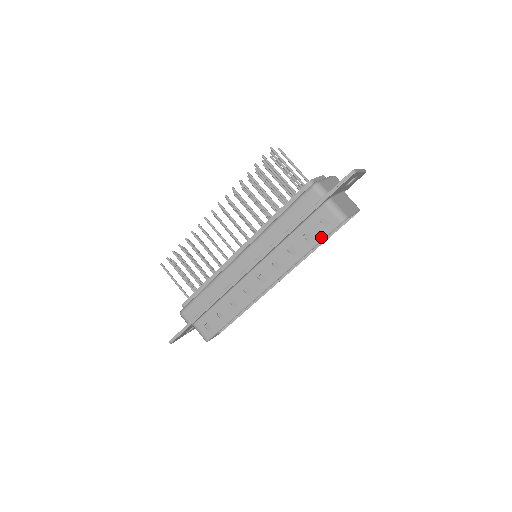
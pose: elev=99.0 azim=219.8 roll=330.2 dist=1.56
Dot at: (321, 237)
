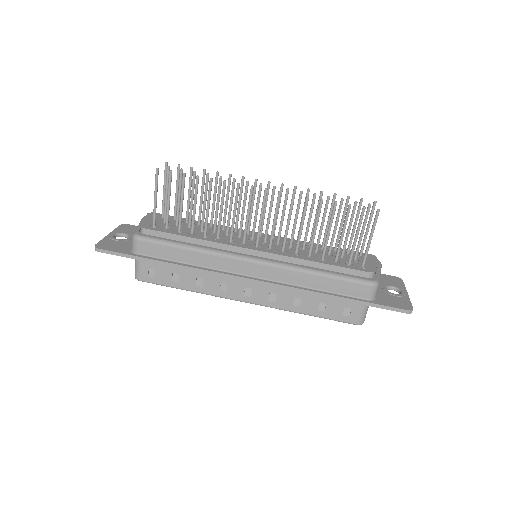
Dot at: (331, 317)
